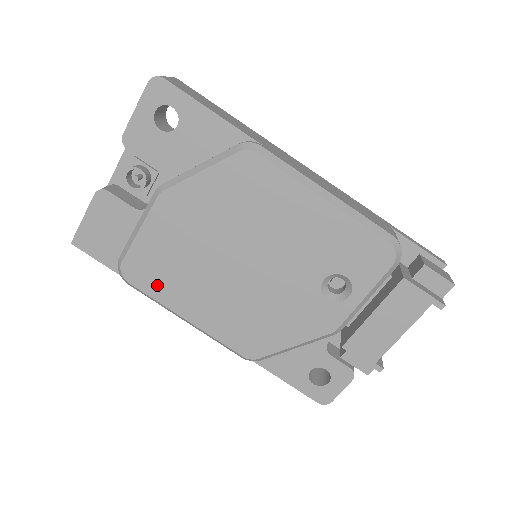
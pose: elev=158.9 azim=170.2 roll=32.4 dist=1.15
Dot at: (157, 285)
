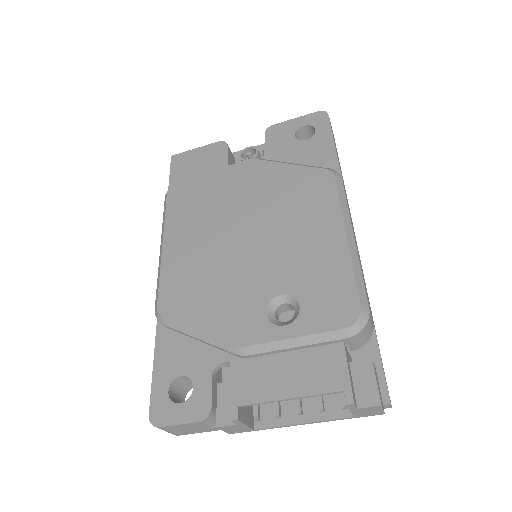
Dot at: (179, 208)
